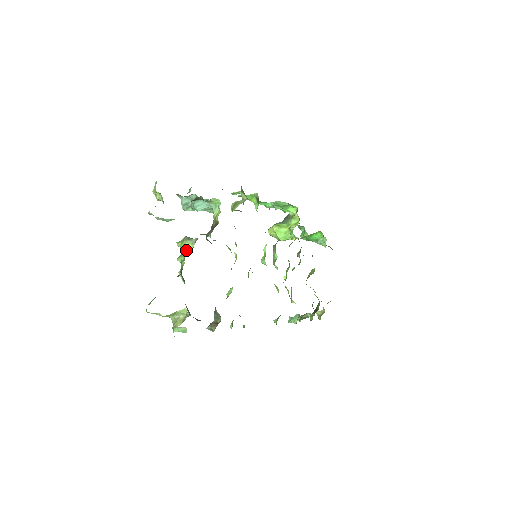
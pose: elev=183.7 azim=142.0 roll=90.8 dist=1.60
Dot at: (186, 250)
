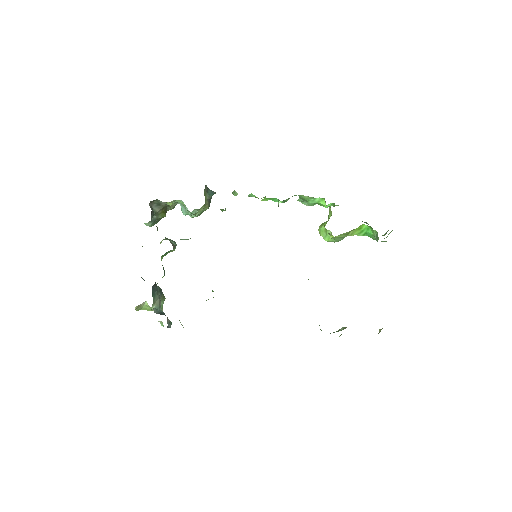
Dot at: occluded
